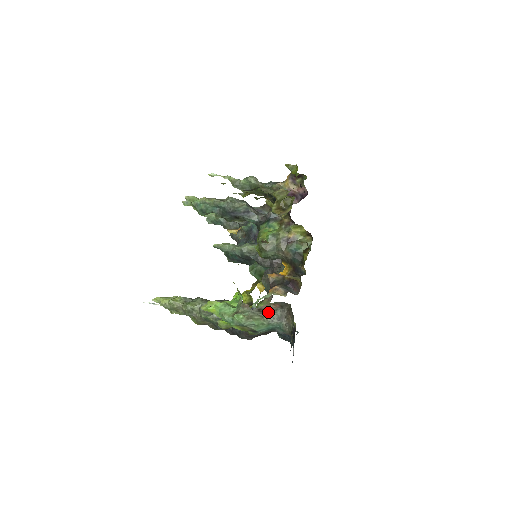
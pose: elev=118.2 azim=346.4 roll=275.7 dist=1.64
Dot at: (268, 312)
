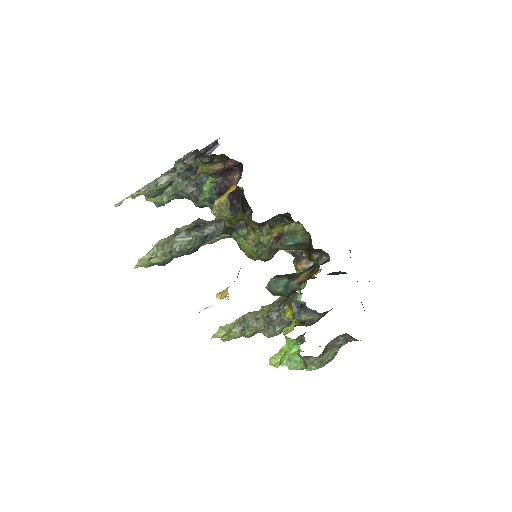
Dot at: (332, 346)
